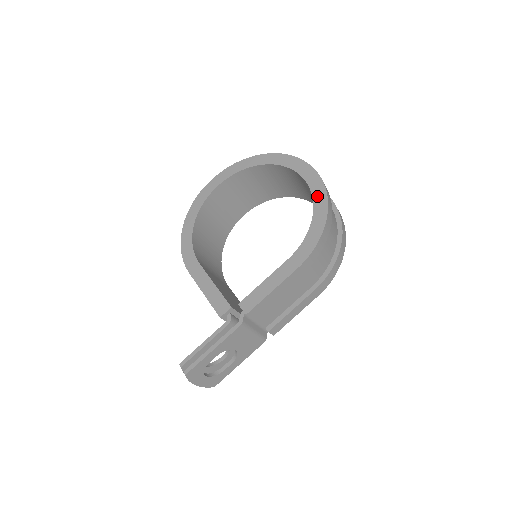
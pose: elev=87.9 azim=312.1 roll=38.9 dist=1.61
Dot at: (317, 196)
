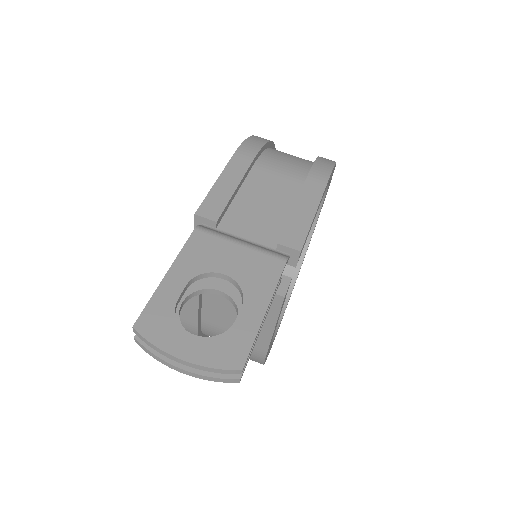
Dot at: occluded
